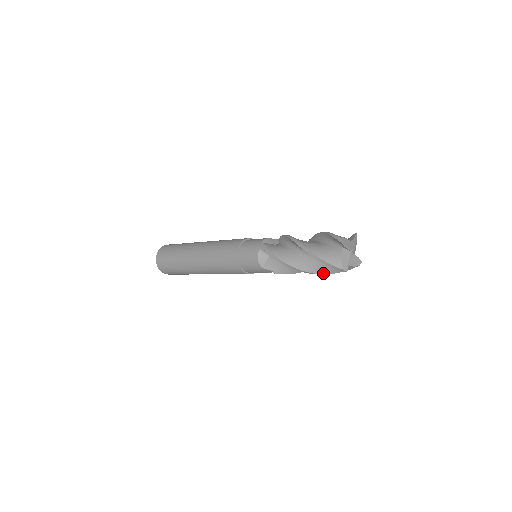
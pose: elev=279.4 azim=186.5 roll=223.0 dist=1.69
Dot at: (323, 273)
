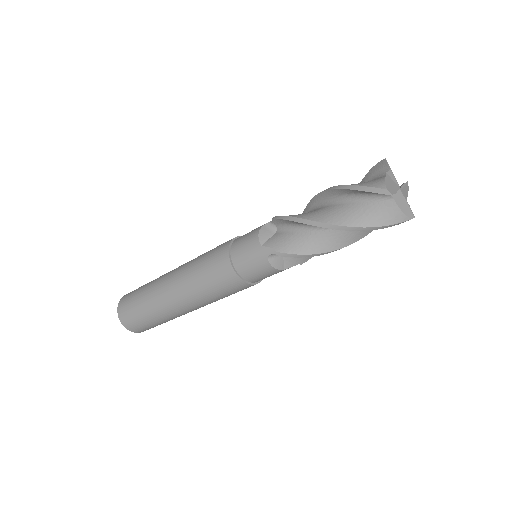
Dot at: (352, 225)
